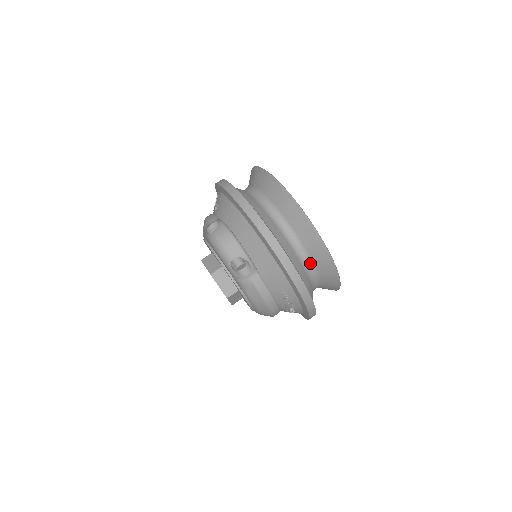
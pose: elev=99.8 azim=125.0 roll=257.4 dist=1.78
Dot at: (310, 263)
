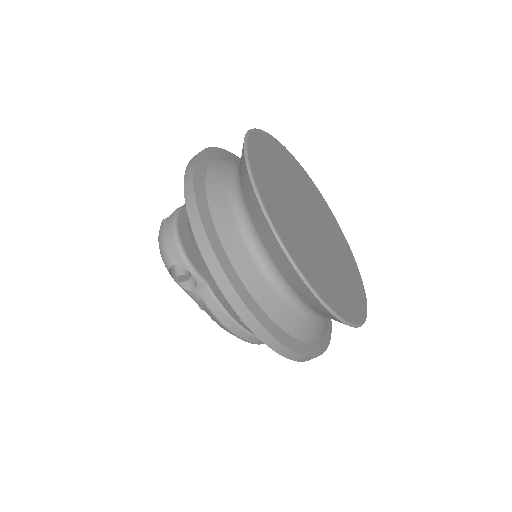
Dot at: (287, 286)
